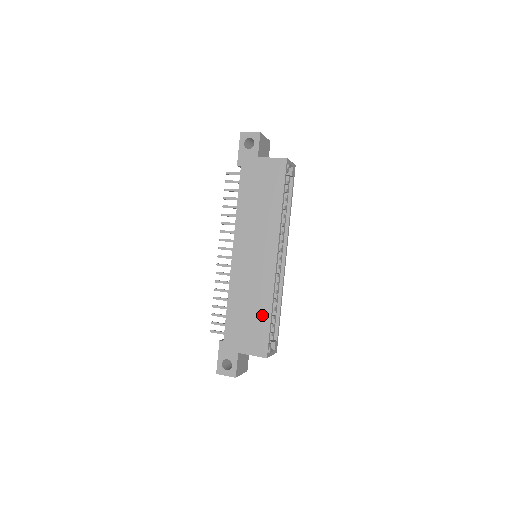
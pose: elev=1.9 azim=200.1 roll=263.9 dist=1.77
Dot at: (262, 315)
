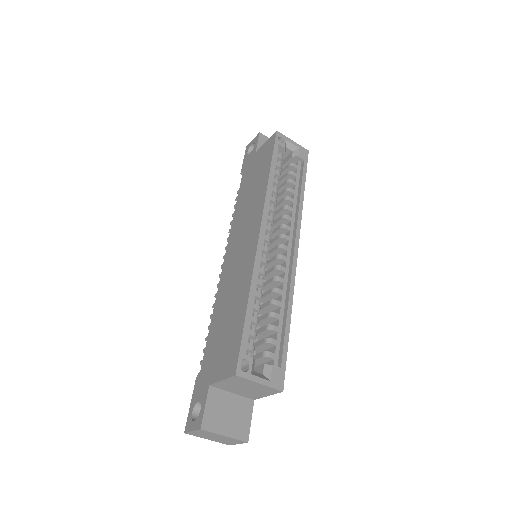
Dot at: (238, 312)
